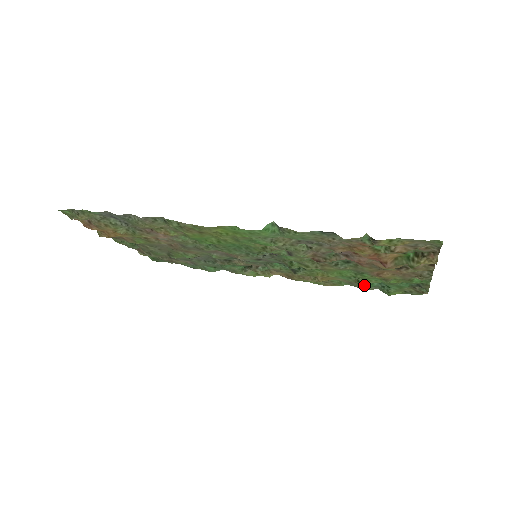
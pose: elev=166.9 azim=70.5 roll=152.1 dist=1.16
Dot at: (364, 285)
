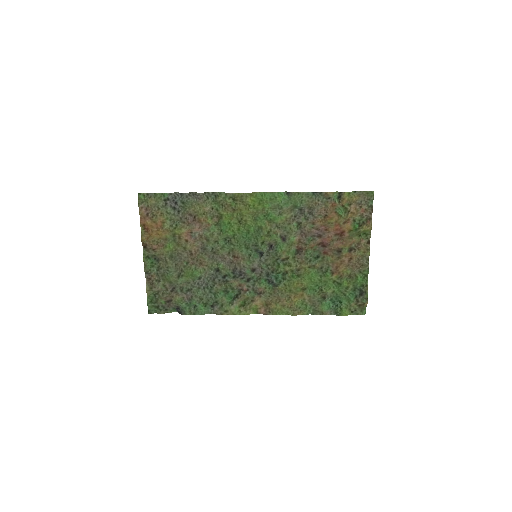
Dot at: (324, 304)
